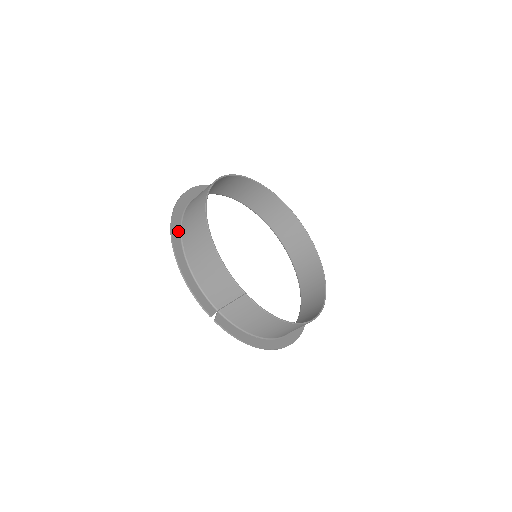
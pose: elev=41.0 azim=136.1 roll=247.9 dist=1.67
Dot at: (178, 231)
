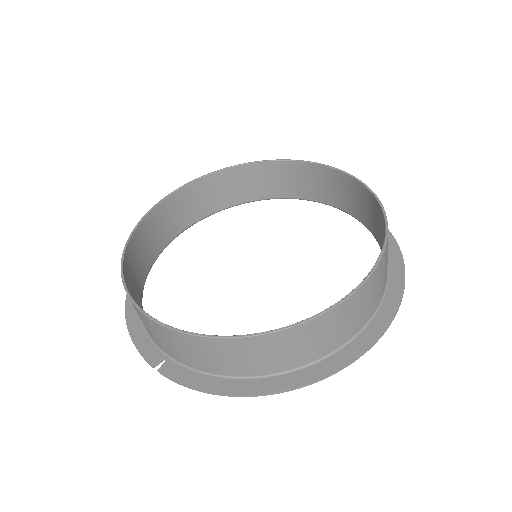
Dot at: occluded
